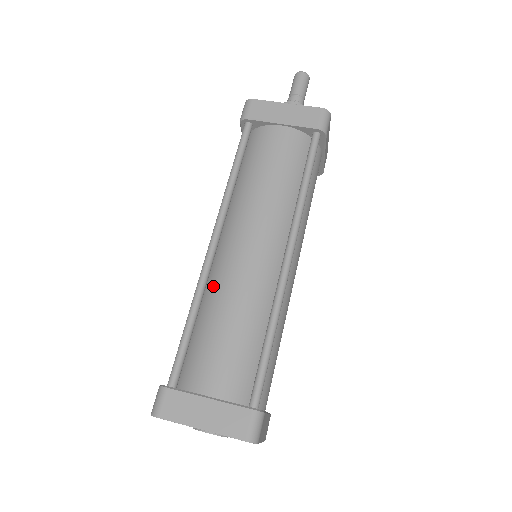
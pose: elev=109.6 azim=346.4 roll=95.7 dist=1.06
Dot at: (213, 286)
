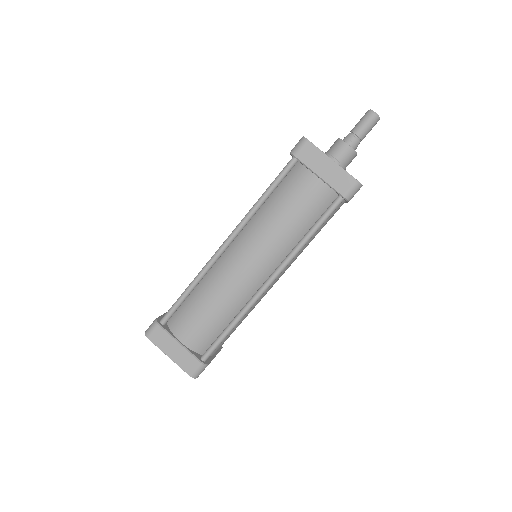
Dot at: (212, 274)
